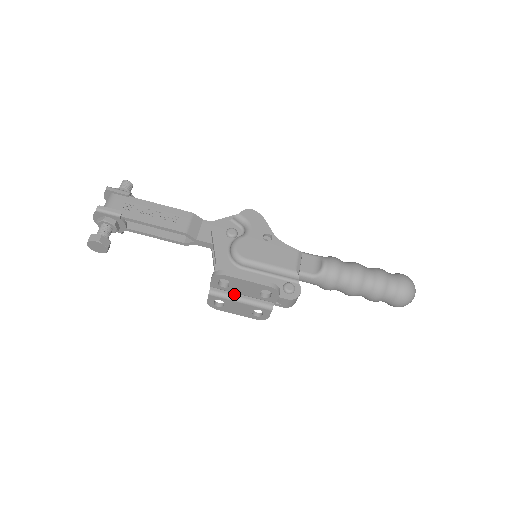
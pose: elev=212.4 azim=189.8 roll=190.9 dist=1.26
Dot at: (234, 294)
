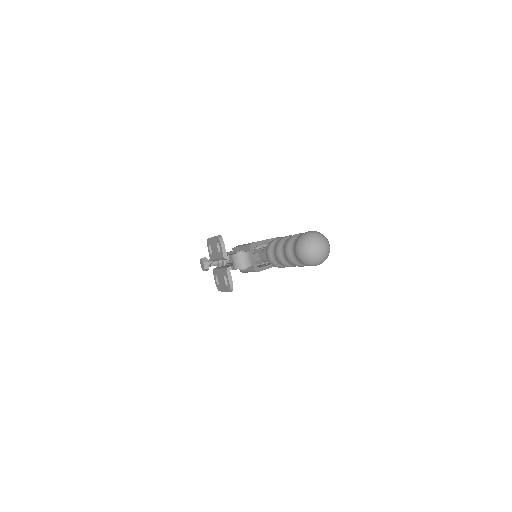
Dot at: occluded
